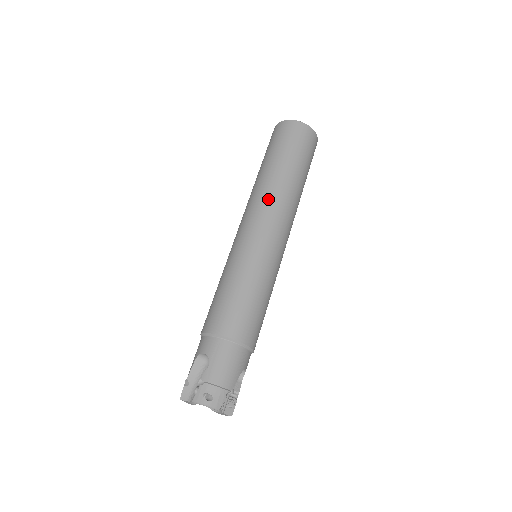
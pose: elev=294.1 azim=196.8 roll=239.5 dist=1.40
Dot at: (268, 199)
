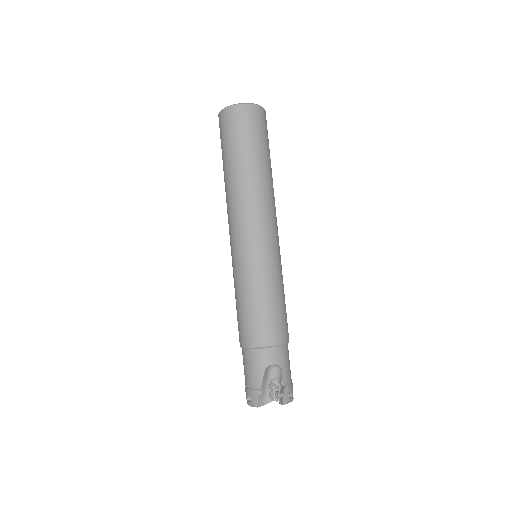
Dot at: (269, 203)
